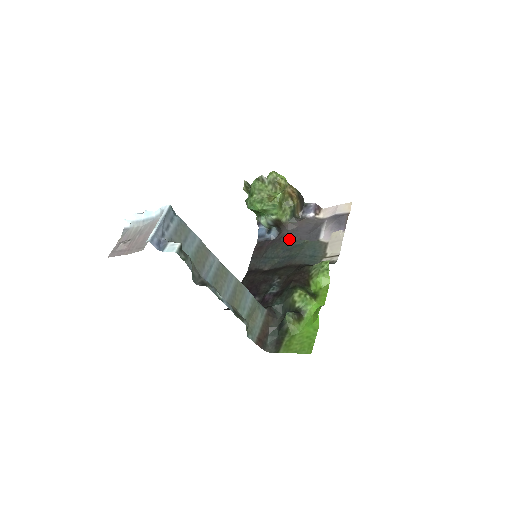
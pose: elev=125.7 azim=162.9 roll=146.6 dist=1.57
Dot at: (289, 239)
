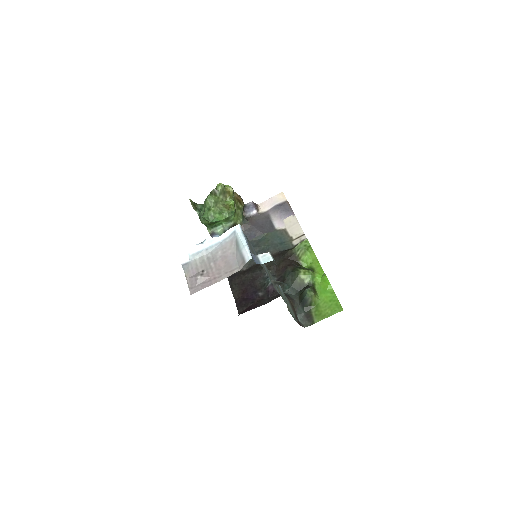
Dot at: (250, 237)
